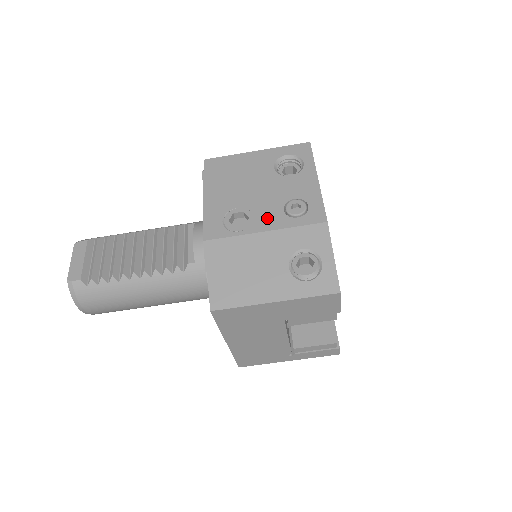
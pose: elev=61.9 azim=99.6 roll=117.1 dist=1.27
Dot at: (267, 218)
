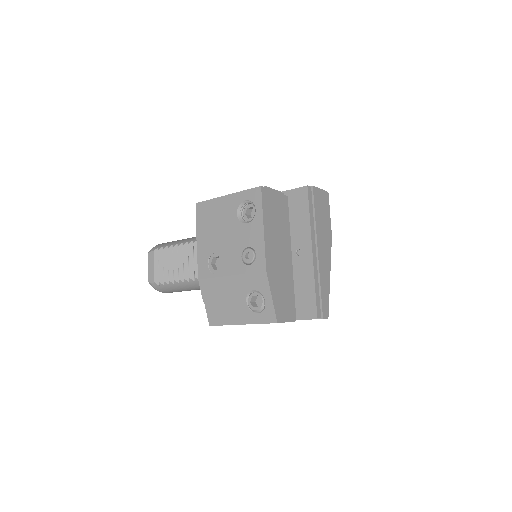
Dot at: (232, 264)
